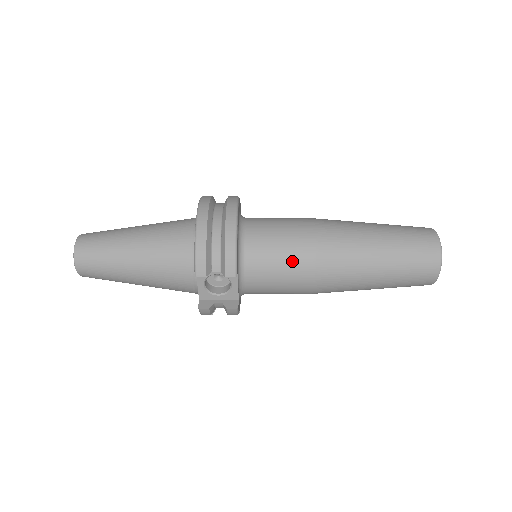
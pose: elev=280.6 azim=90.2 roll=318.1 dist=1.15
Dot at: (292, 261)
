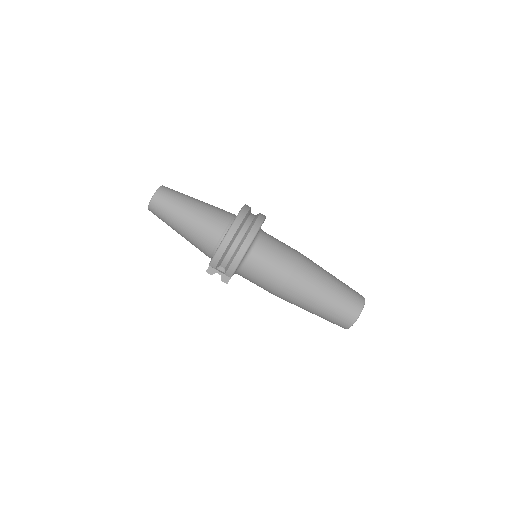
Dot at: (268, 282)
